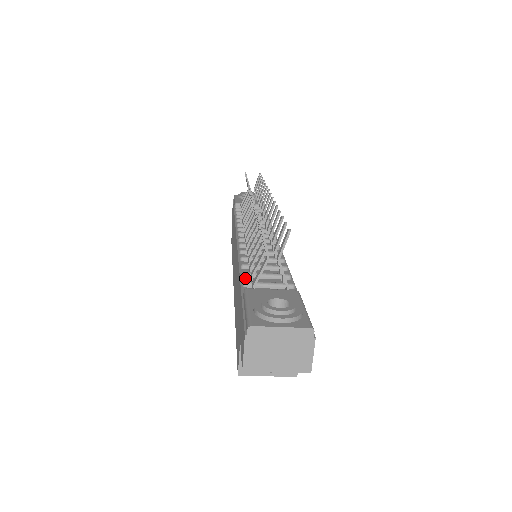
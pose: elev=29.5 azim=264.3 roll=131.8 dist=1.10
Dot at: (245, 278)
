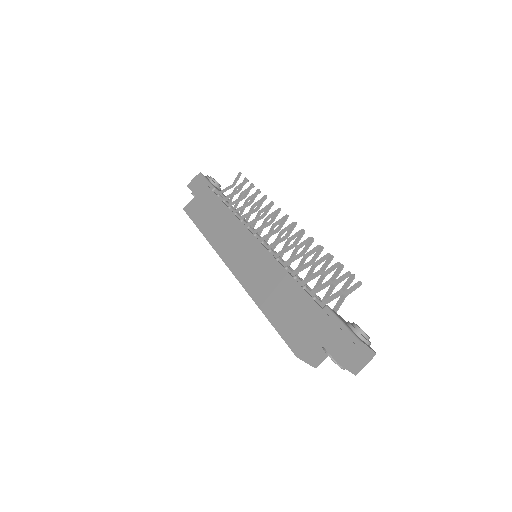
Dot at: (306, 290)
